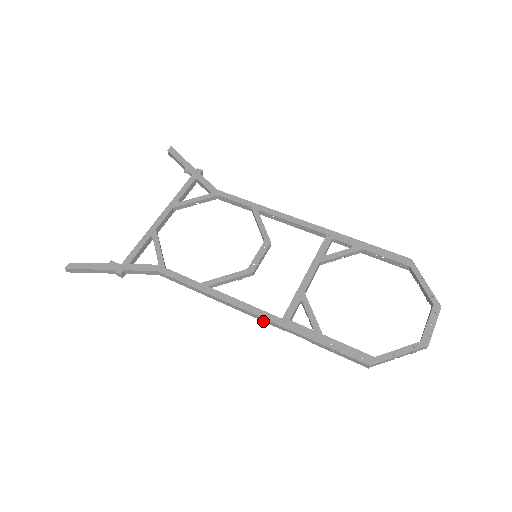
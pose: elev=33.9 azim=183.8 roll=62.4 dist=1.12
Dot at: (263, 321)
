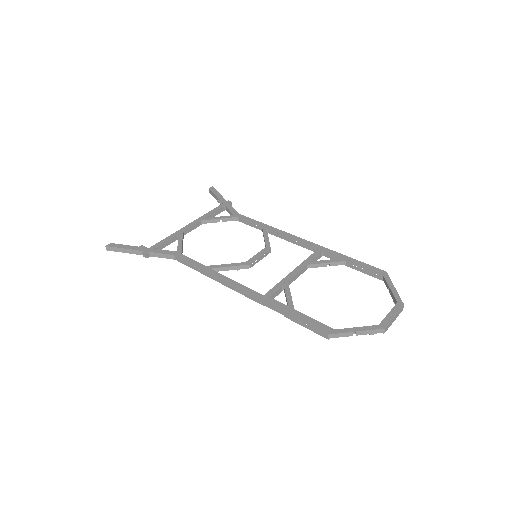
Dot at: (248, 297)
